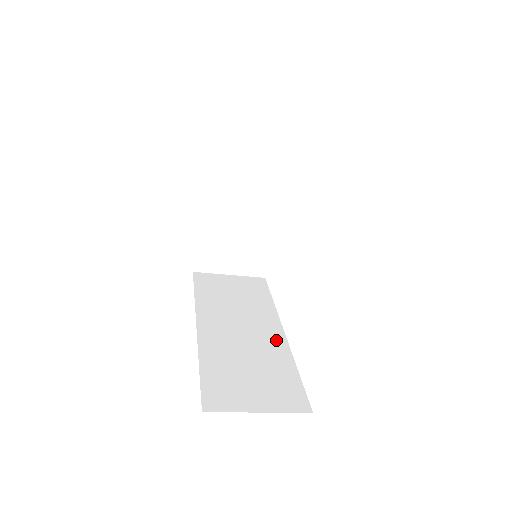
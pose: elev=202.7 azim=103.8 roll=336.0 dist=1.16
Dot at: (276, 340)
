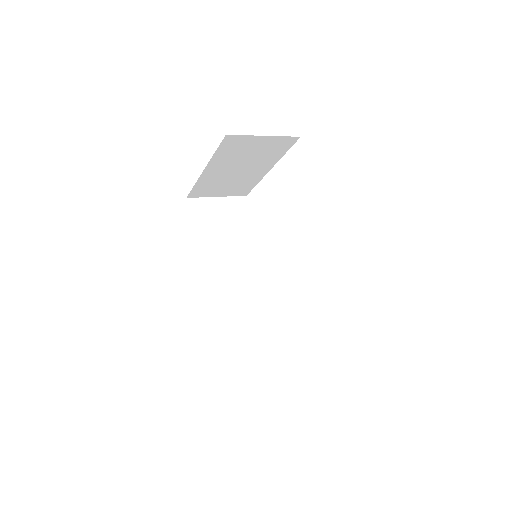
Dot at: (257, 282)
